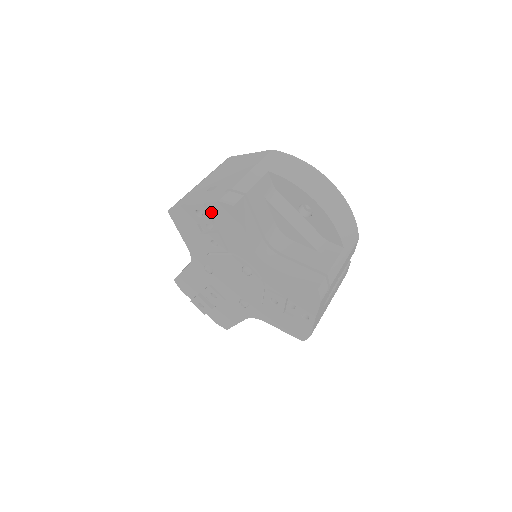
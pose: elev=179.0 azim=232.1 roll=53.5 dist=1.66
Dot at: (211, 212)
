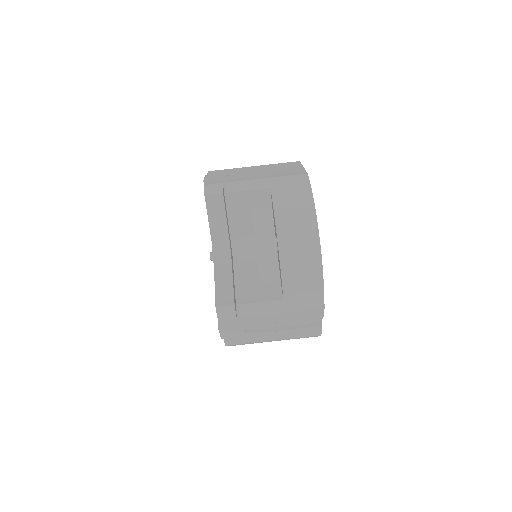
Dot at: occluded
